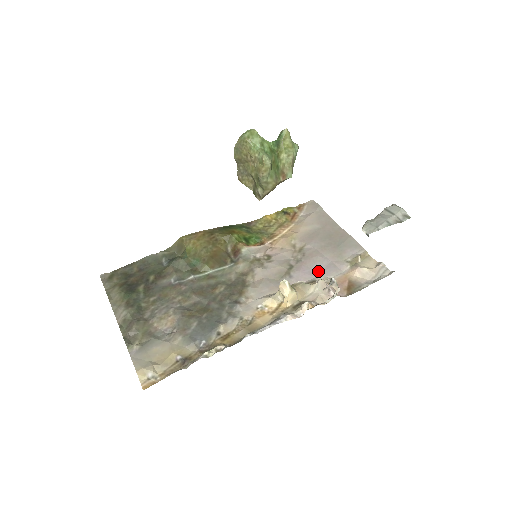
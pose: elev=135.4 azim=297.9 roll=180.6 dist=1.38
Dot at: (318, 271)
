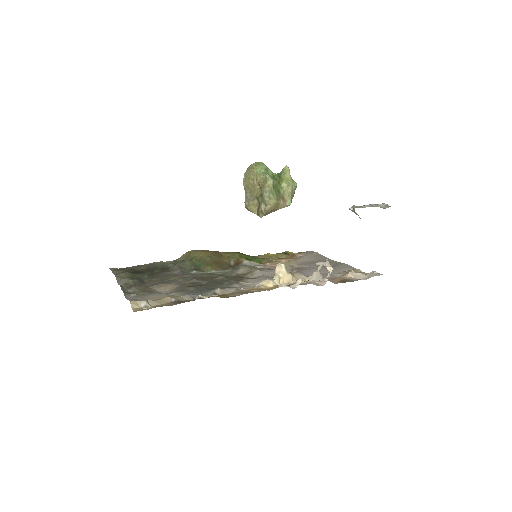
Dot at: occluded
